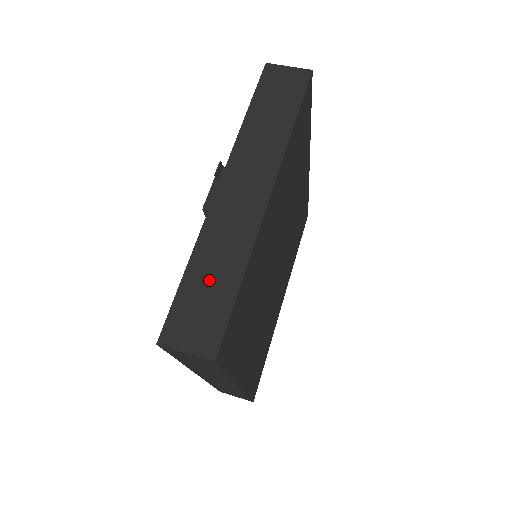
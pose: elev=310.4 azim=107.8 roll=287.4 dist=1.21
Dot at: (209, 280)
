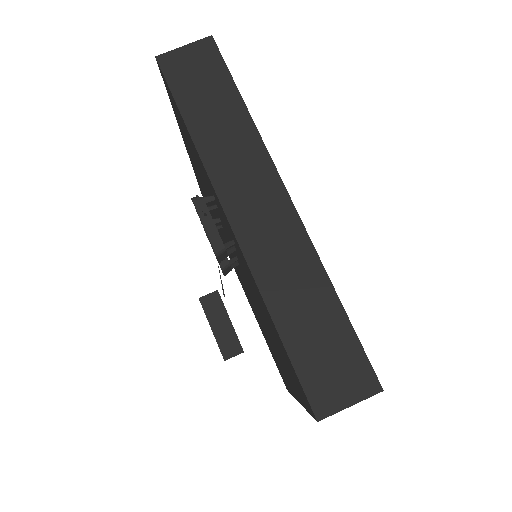
Dot at: (309, 322)
